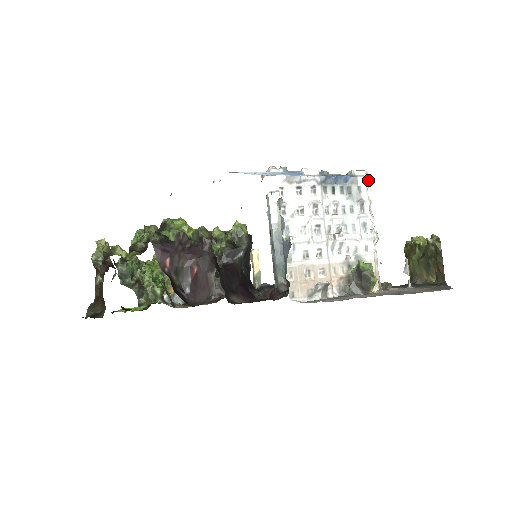
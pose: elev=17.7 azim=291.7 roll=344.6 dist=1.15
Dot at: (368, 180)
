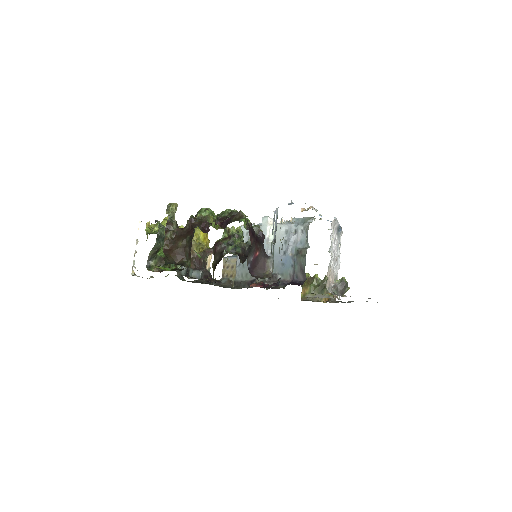
Dot at: (341, 234)
